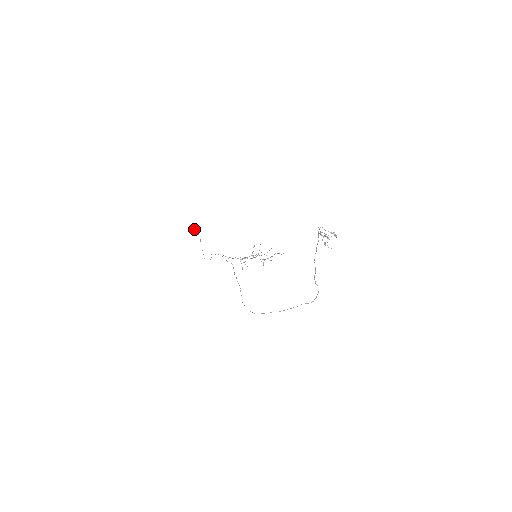
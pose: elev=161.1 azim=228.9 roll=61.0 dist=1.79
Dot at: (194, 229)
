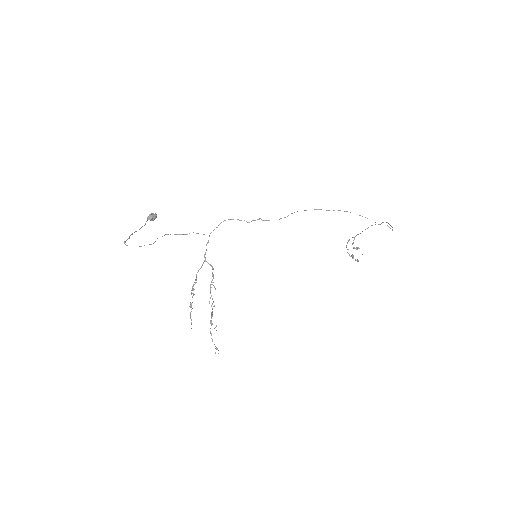
Dot at: (152, 213)
